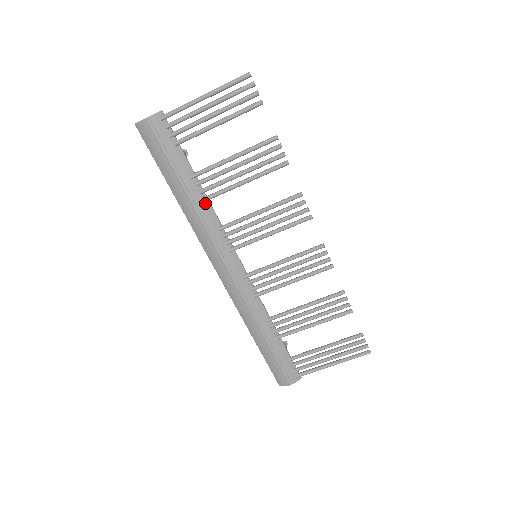
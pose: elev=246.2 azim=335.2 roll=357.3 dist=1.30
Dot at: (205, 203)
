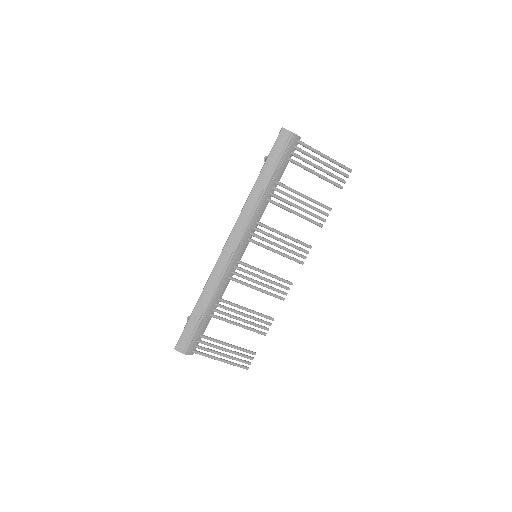
Dot at: (267, 202)
